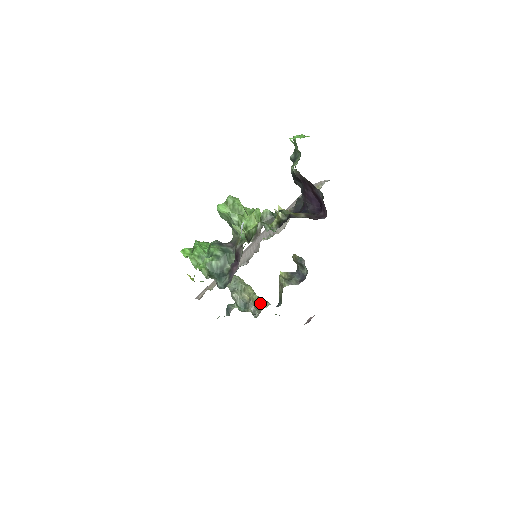
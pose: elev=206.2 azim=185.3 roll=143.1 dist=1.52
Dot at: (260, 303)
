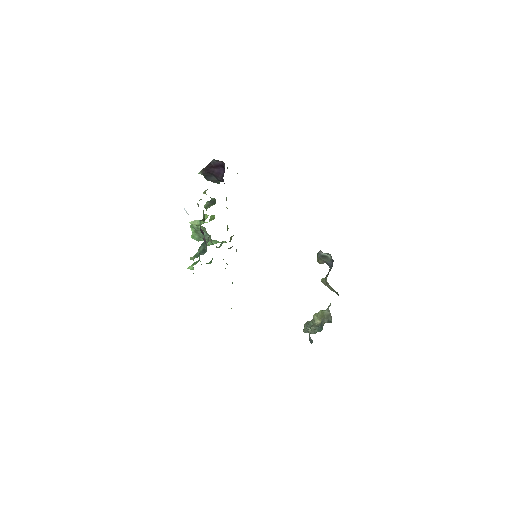
Dot at: (325, 310)
